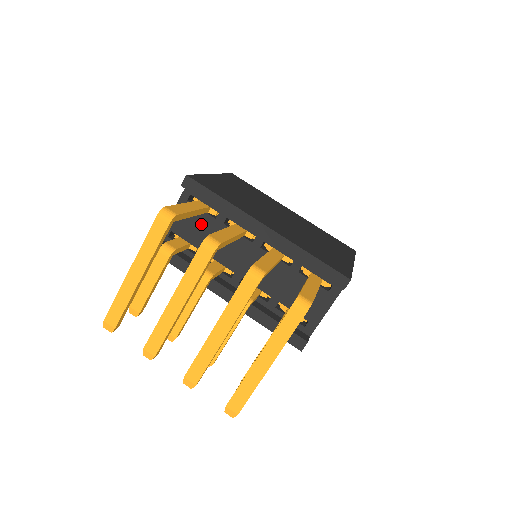
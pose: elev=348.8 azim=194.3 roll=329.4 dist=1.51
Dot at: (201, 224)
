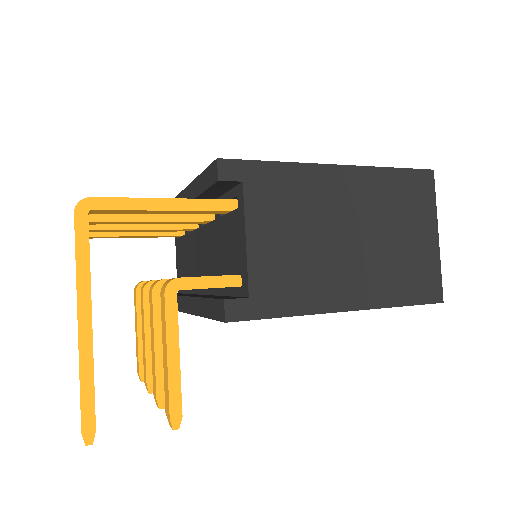
Dot at: (183, 251)
